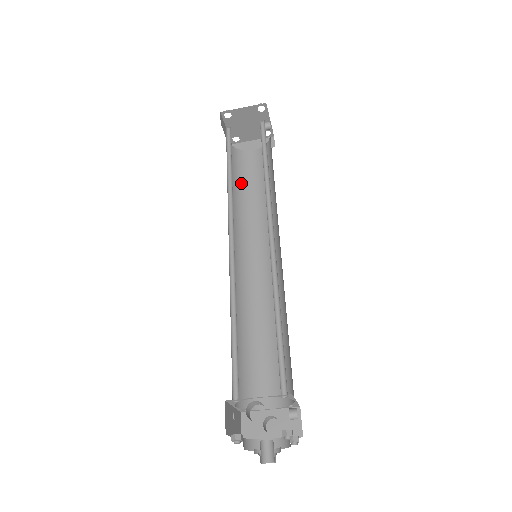
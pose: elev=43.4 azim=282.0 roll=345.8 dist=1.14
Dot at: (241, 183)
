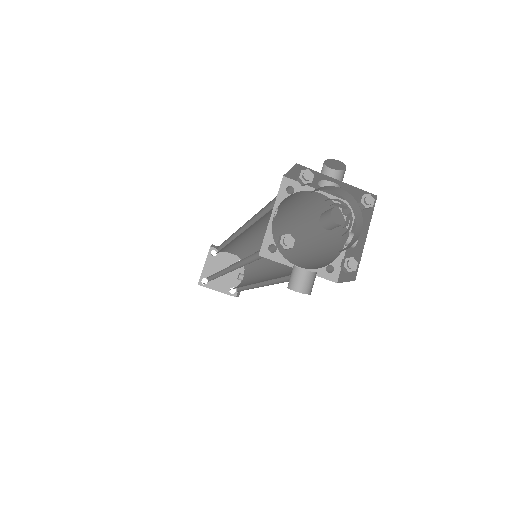
Dot at: occluded
